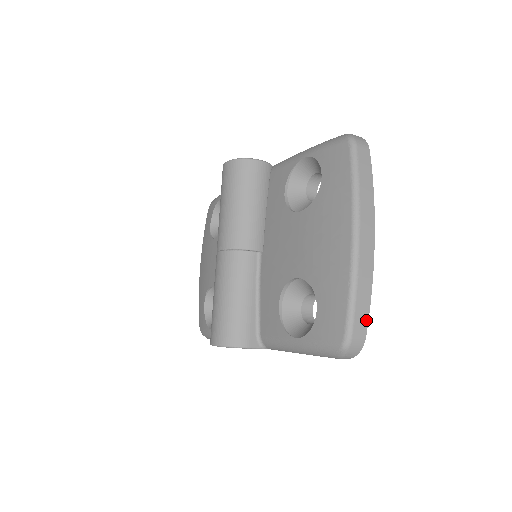
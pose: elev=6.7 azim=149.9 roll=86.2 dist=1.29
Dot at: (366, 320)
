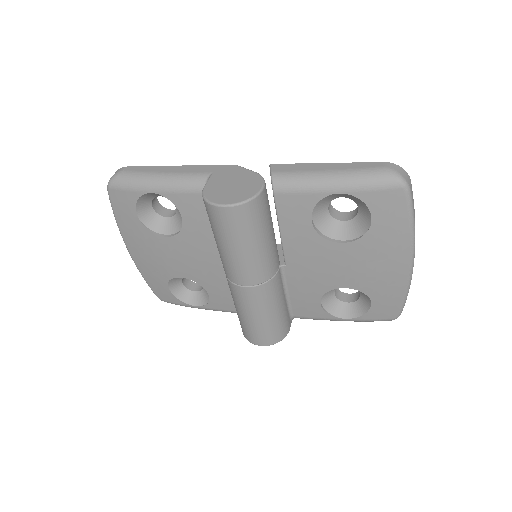
Dot at: occluded
